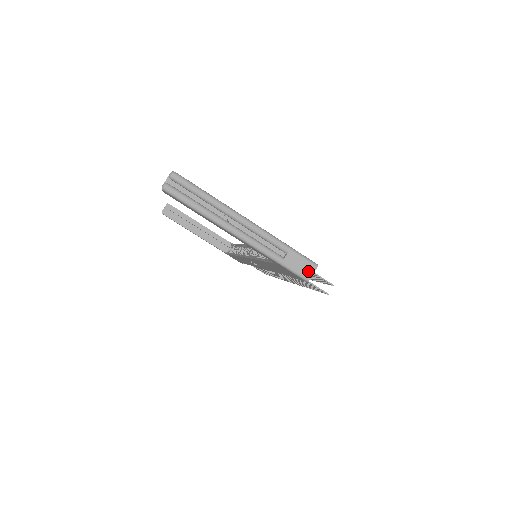
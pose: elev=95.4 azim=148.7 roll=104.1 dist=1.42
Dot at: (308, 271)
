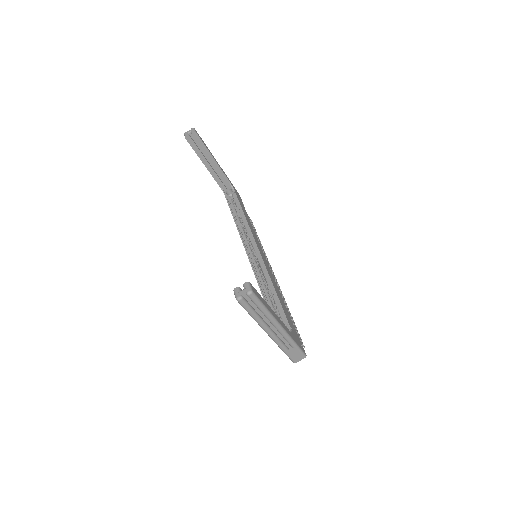
Dot at: (298, 359)
